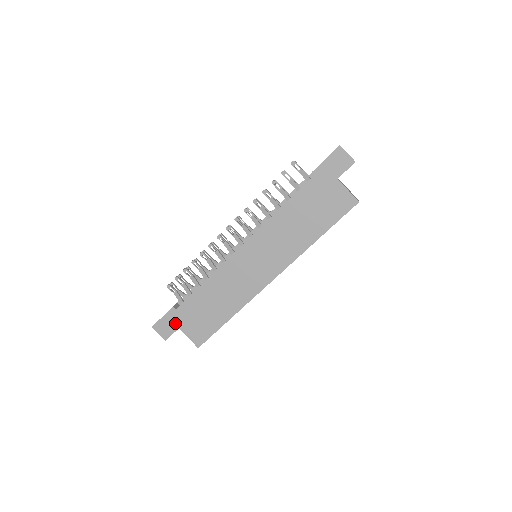
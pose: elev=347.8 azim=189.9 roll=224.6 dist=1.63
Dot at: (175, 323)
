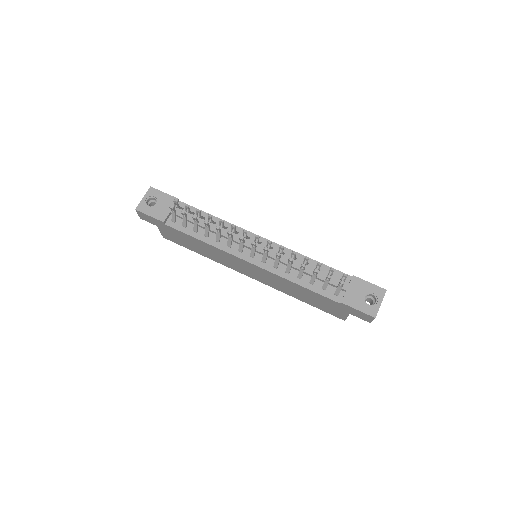
Dot at: (157, 224)
